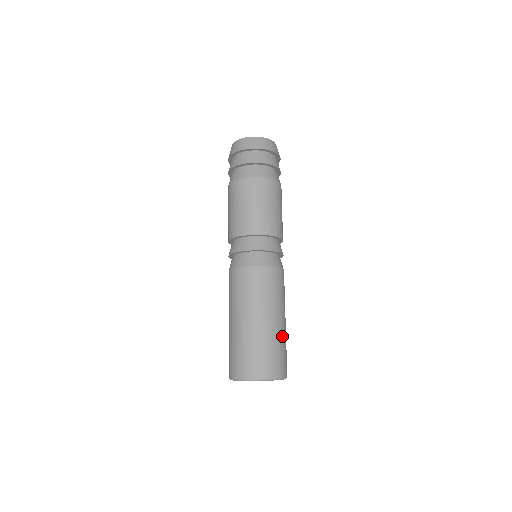
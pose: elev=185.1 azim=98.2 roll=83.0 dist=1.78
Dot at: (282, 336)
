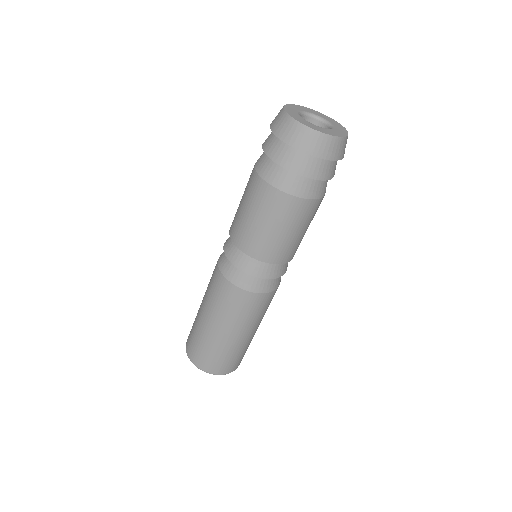
Dot at: occluded
